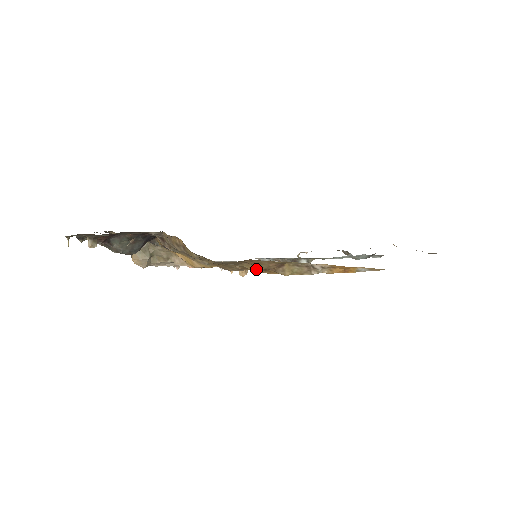
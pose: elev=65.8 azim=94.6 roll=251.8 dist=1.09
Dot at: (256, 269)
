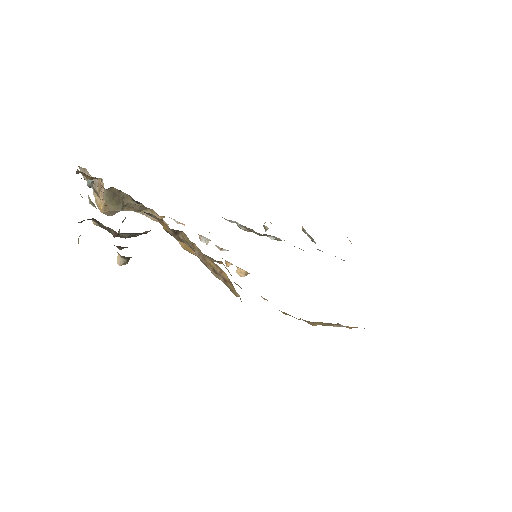
Dot at: (289, 315)
